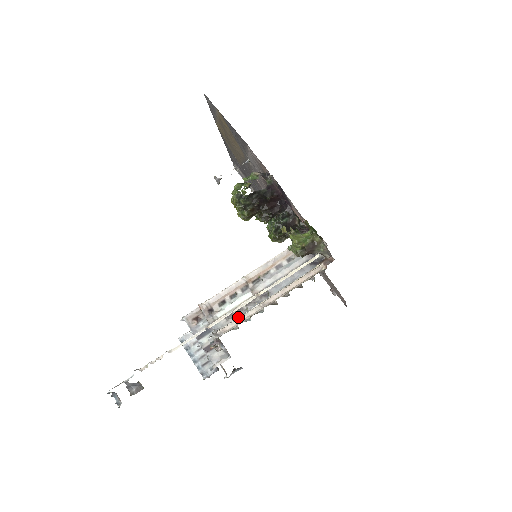
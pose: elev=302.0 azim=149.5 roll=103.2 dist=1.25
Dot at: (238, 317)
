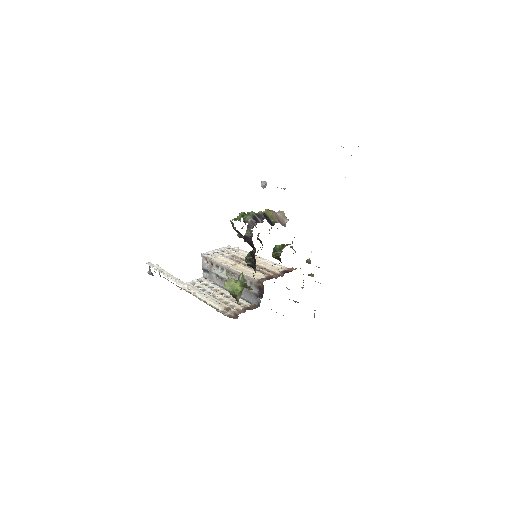
Dot at: (212, 284)
